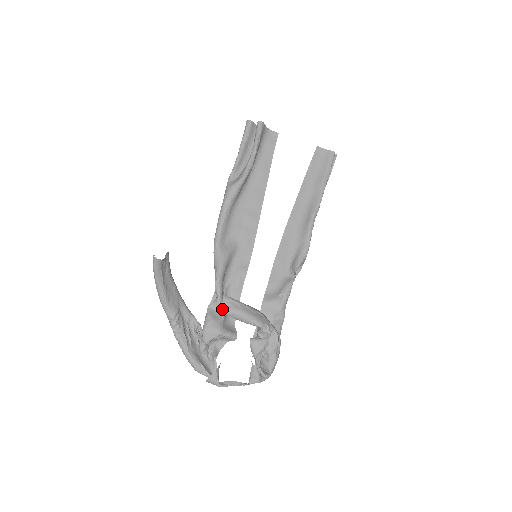
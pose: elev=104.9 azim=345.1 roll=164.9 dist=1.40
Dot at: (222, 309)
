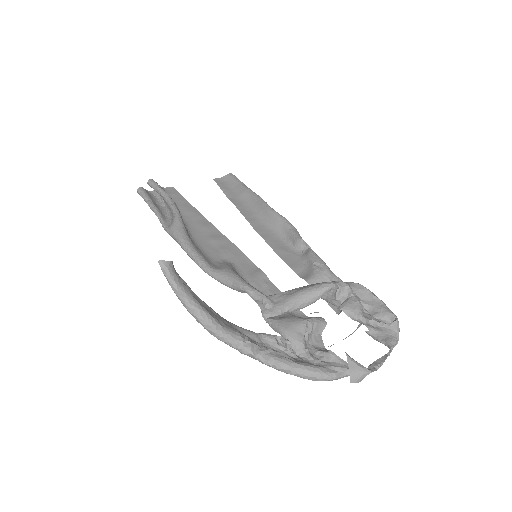
Dot at: (280, 306)
